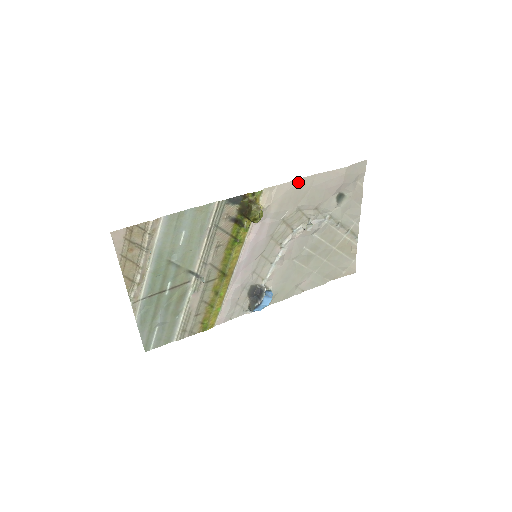
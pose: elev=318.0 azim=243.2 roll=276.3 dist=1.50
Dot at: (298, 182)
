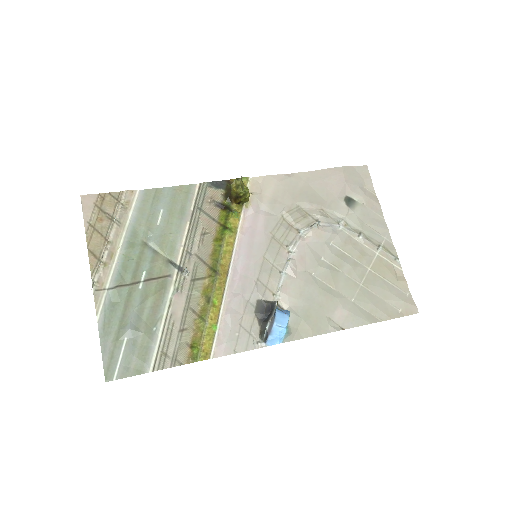
Dot at: (289, 177)
